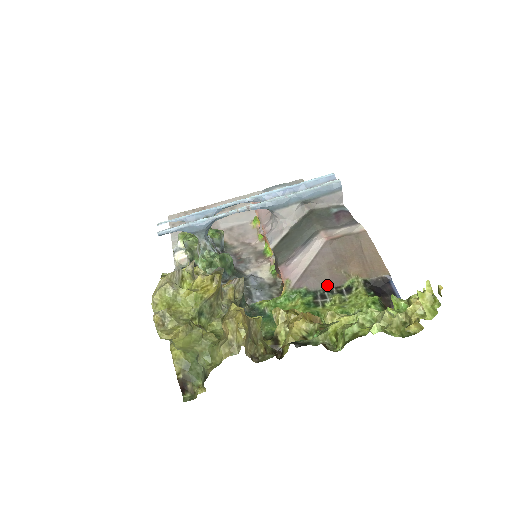
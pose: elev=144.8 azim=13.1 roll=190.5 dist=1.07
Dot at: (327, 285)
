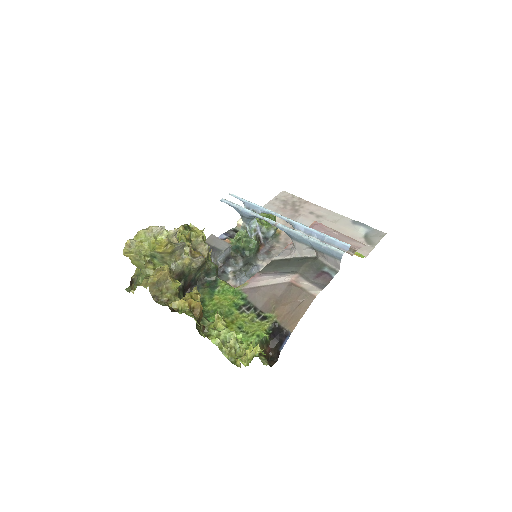
Dot at: (258, 305)
